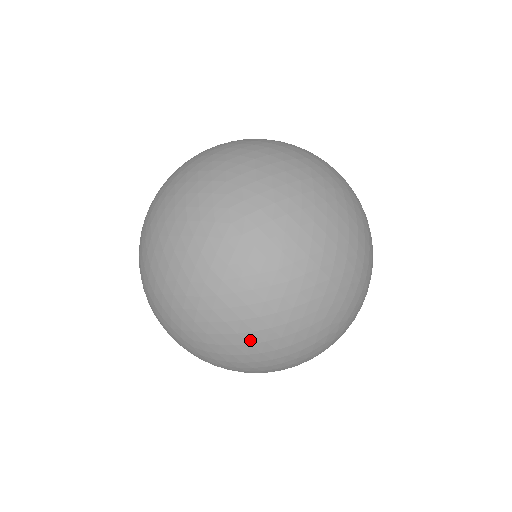
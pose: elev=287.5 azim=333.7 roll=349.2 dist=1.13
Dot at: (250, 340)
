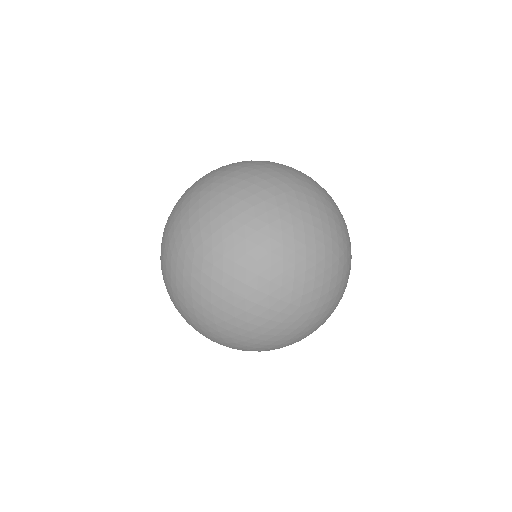
Dot at: (338, 269)
